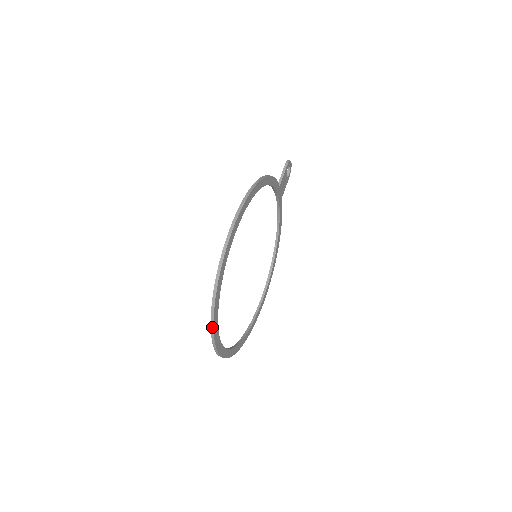
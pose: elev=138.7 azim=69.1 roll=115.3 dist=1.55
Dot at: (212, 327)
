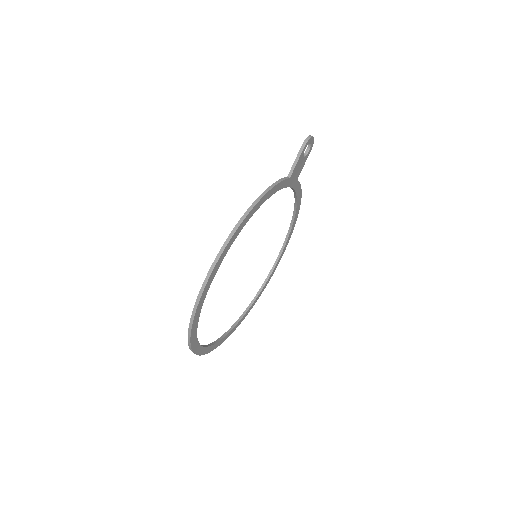
Dot at: occluded
